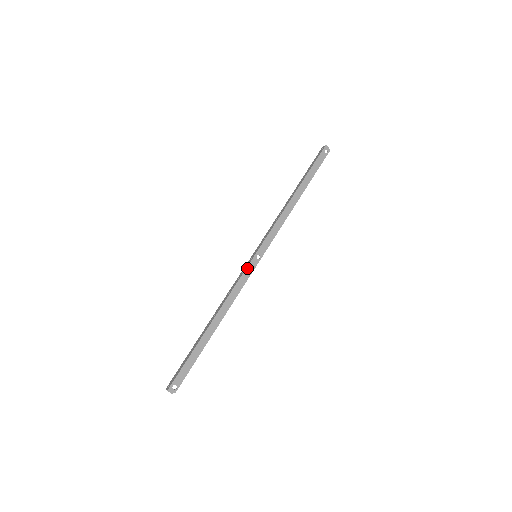
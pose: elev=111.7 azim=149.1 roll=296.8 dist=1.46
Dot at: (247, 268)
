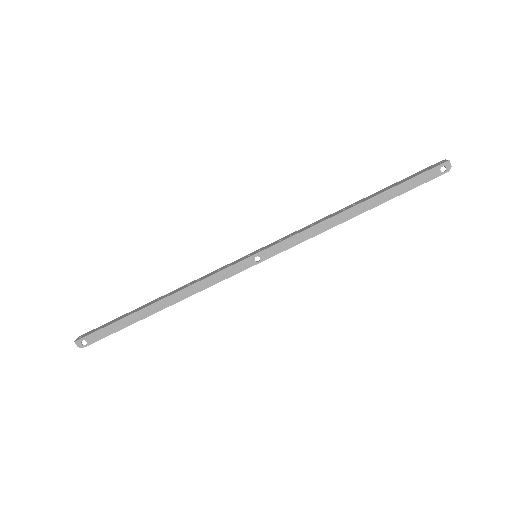
Dot at: (235, 265)
